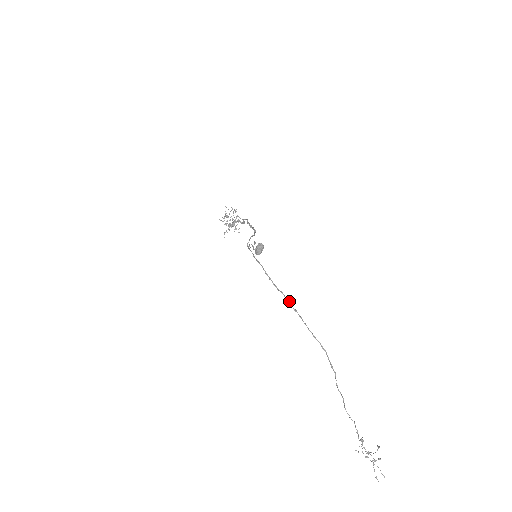
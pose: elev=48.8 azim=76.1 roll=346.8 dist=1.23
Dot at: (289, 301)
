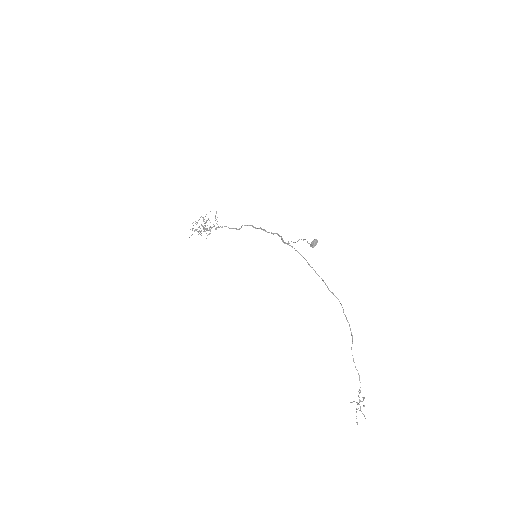
Dot at: (327, 286)
